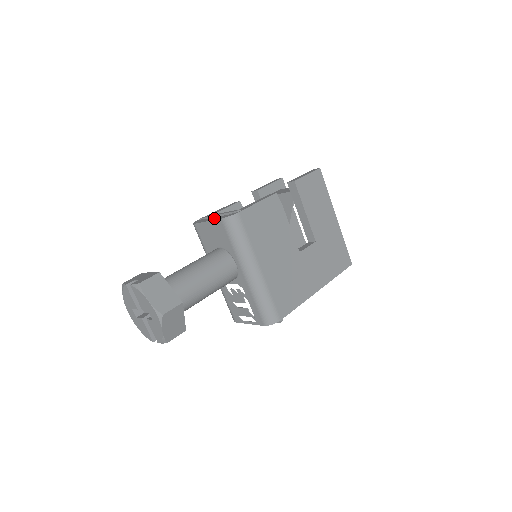
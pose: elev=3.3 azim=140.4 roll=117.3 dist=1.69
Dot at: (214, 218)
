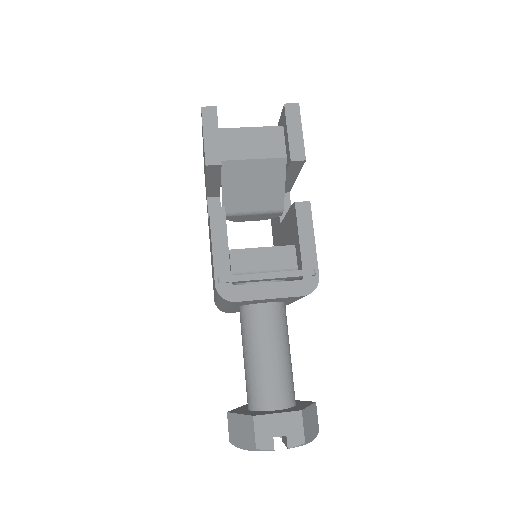
Dot at: (275, 290)
